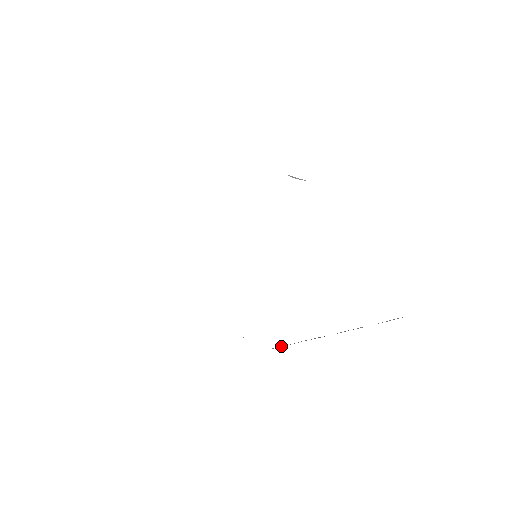
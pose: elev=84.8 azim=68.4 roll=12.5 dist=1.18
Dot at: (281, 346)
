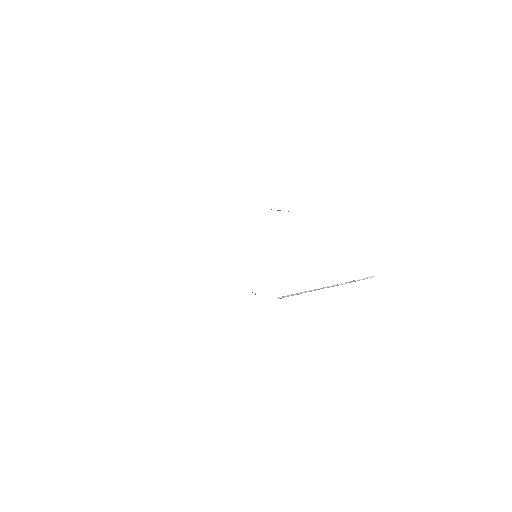
Dot at: (285, 296)
